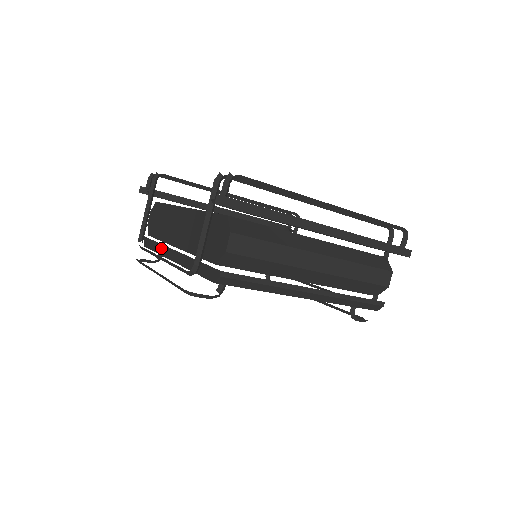
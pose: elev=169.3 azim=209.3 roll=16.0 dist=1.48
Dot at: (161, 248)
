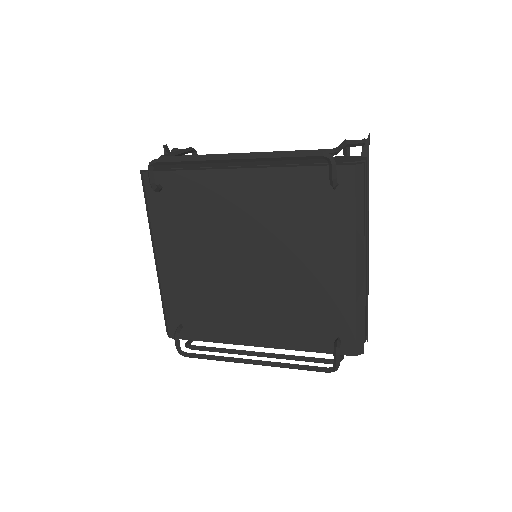
Dot at: (204, 168)
